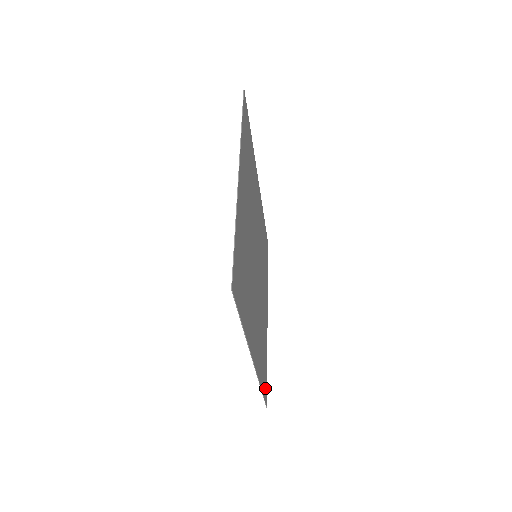
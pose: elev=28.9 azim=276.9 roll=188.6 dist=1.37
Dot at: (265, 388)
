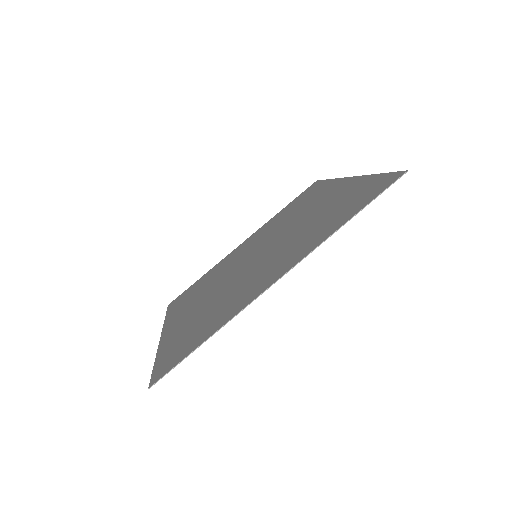
Dot at: (172, 362)
